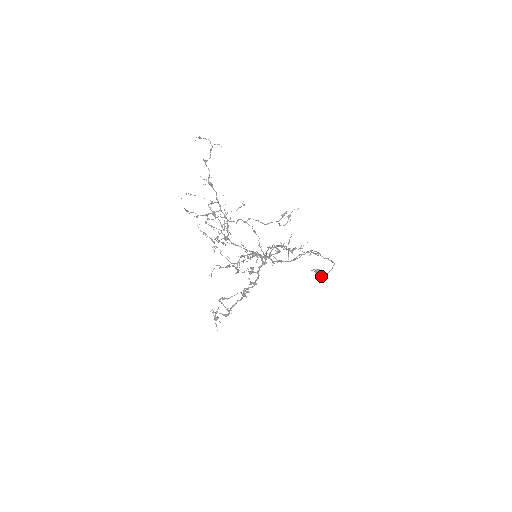
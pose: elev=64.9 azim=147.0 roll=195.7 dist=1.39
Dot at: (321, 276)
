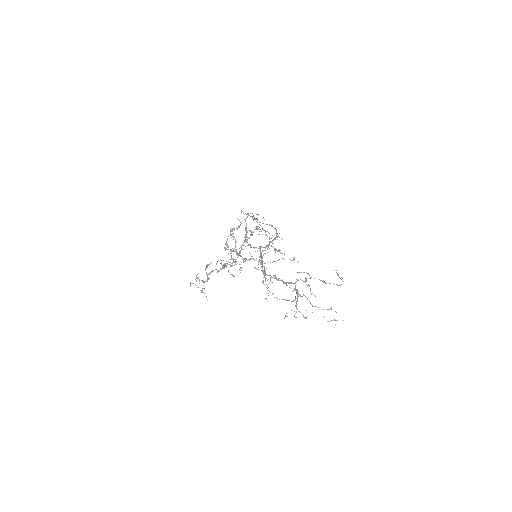
Dot at: occluded
